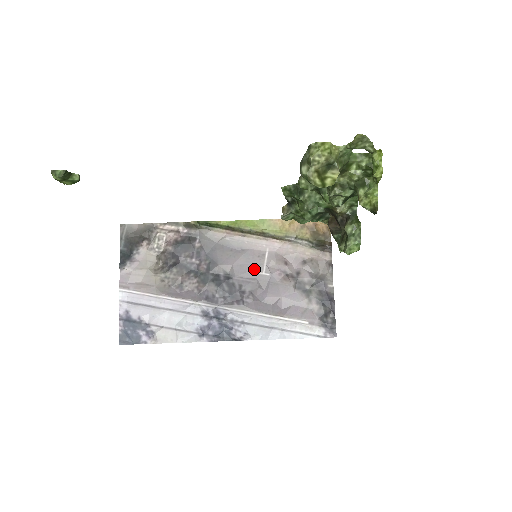
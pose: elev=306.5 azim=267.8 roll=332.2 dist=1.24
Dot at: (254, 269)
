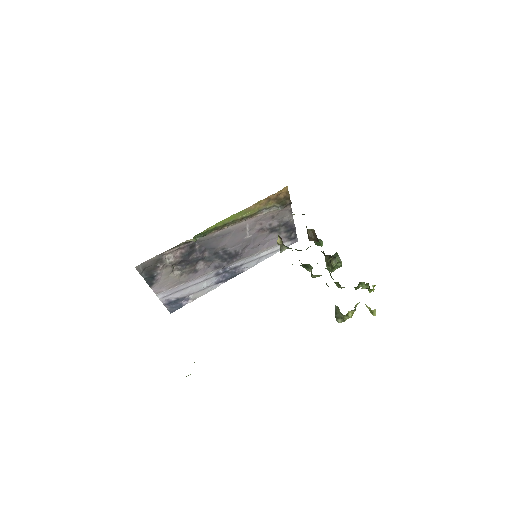
Dot at: (241, 238)
